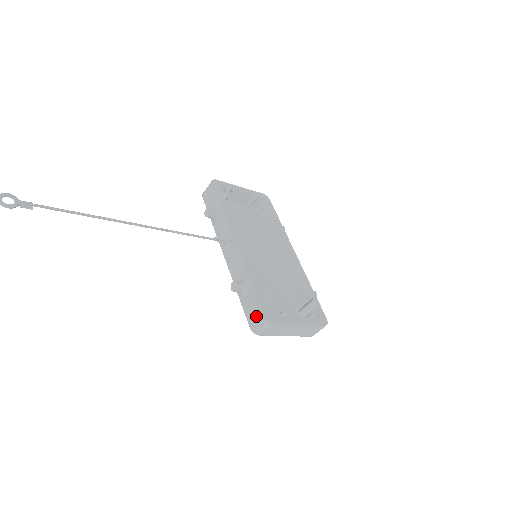
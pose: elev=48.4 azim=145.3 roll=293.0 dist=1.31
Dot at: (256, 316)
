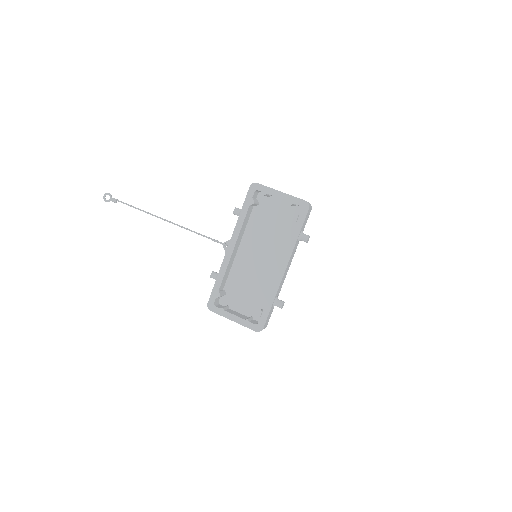
Dot at: occluded
